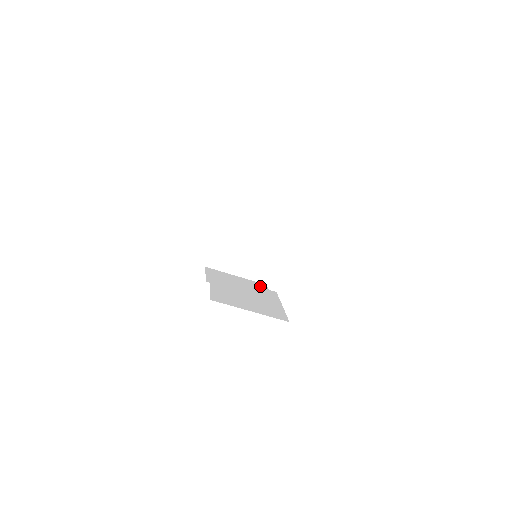
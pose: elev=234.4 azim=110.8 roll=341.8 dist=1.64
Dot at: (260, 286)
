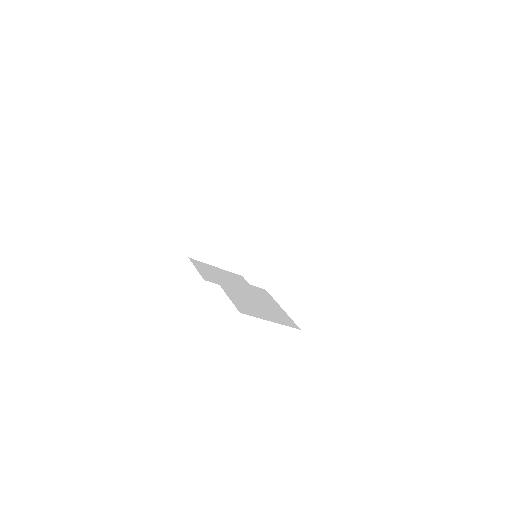
Dot at: (240, 279)
